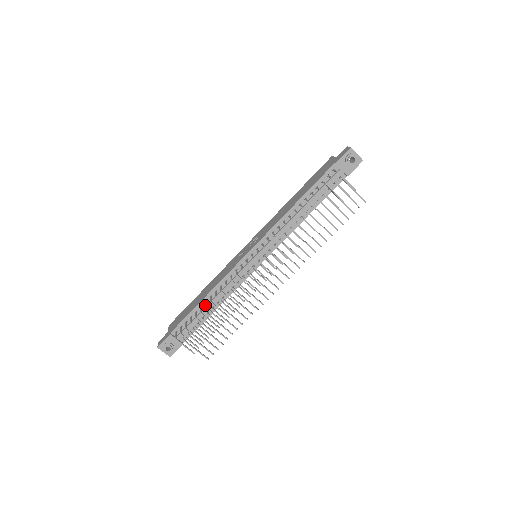
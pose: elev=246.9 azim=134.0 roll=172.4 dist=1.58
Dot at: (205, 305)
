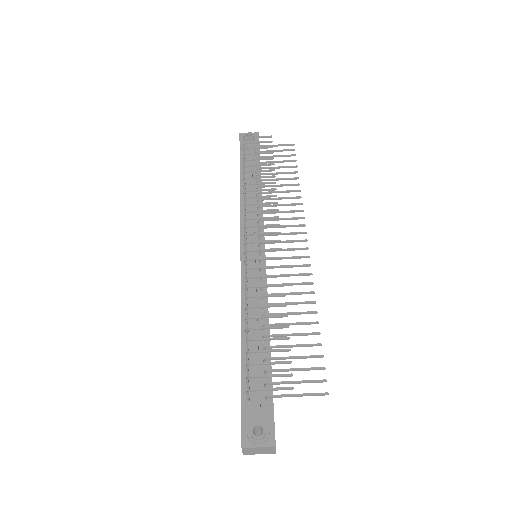
Dot at: occluded
